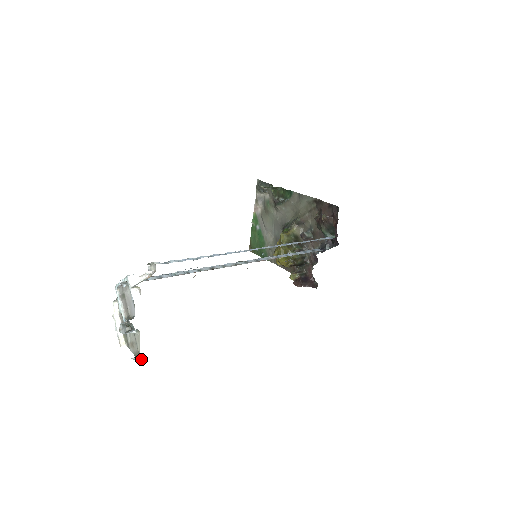
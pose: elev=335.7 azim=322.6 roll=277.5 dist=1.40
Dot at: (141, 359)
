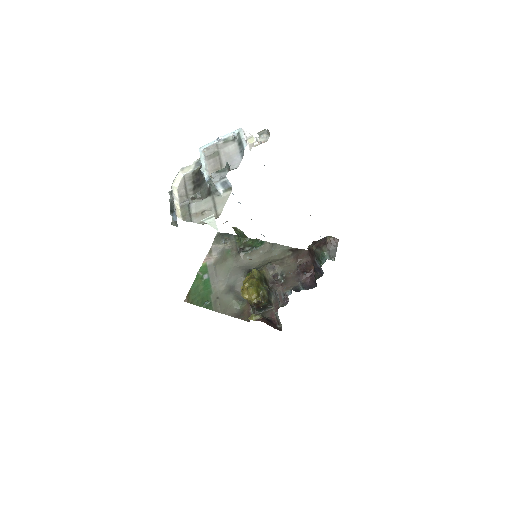
Dot at: (215, 227)
